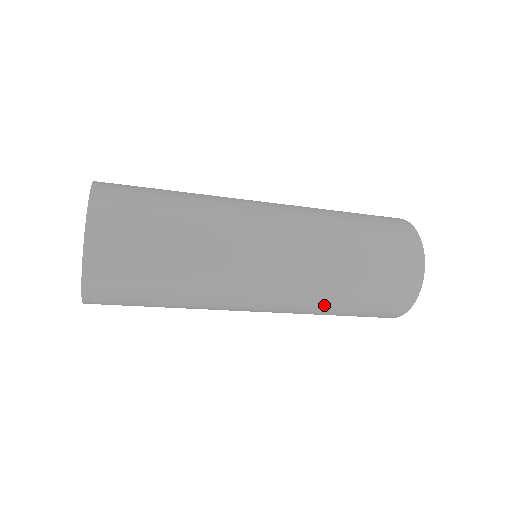
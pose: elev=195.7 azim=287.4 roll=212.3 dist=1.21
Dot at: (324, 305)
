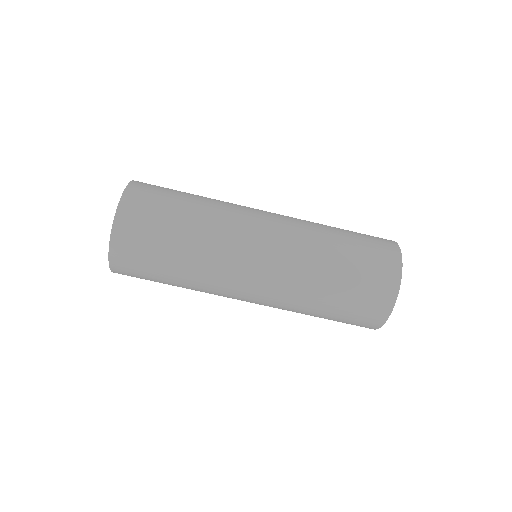
Dot at: (305, 302)
